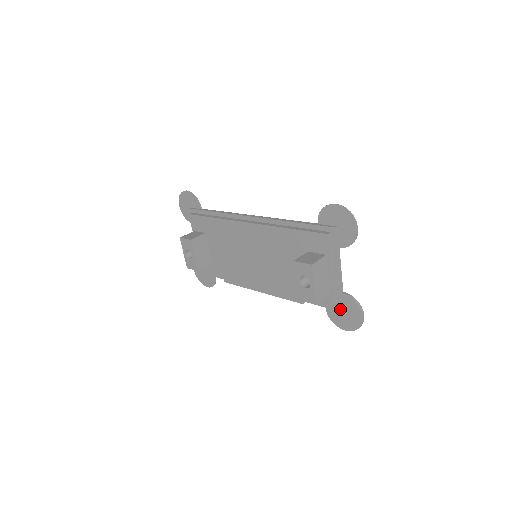
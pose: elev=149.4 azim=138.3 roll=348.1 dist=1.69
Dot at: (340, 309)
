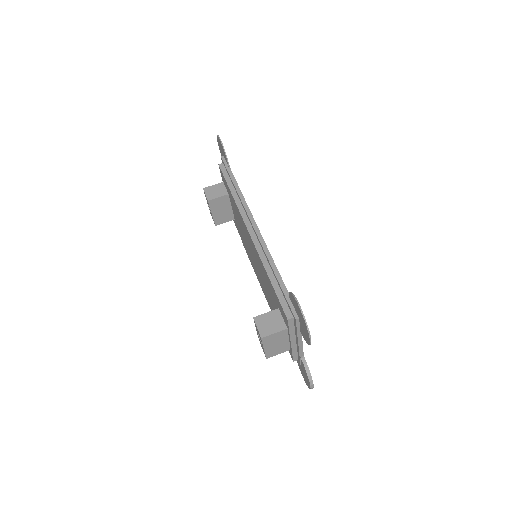
Dot at: (299, 363)
